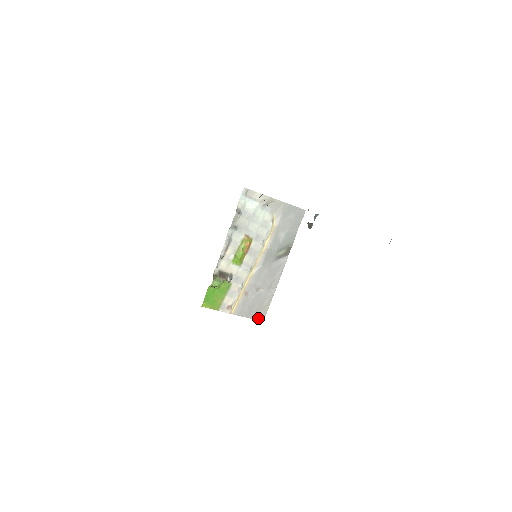
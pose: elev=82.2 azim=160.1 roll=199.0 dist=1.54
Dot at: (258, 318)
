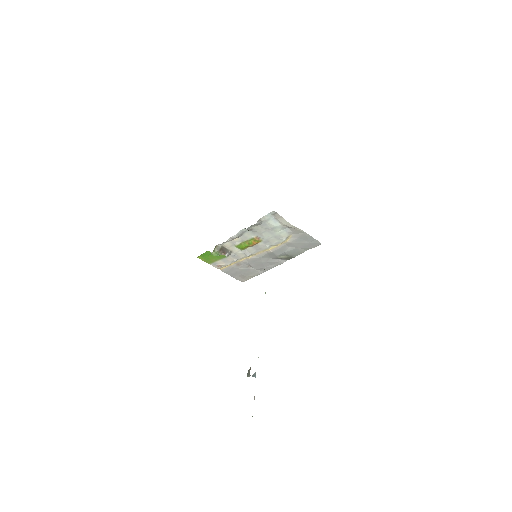
Dot at: (240, 279)
